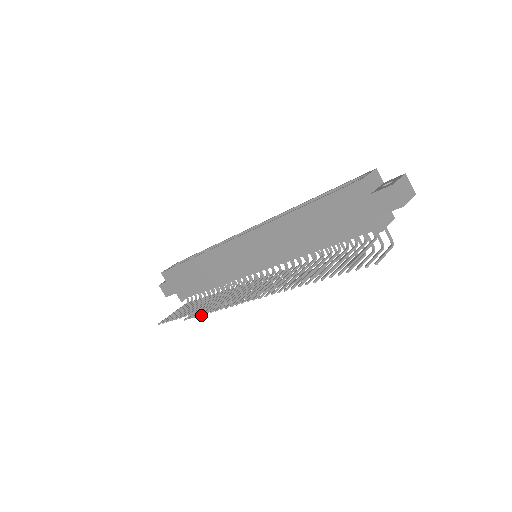
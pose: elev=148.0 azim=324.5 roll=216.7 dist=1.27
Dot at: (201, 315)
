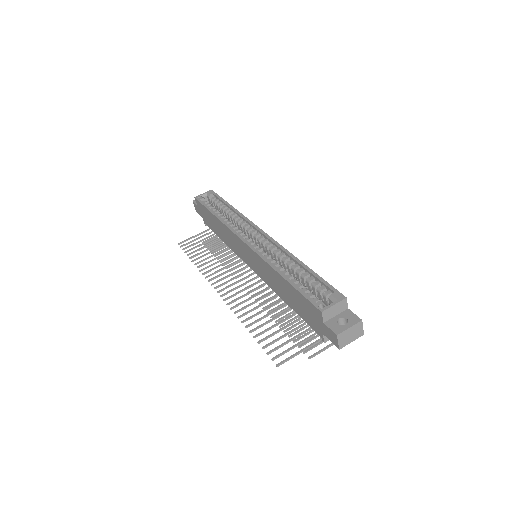
Dot at: (211, 253)
